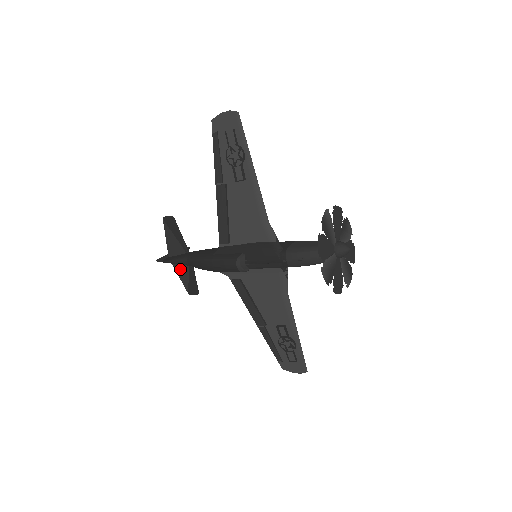
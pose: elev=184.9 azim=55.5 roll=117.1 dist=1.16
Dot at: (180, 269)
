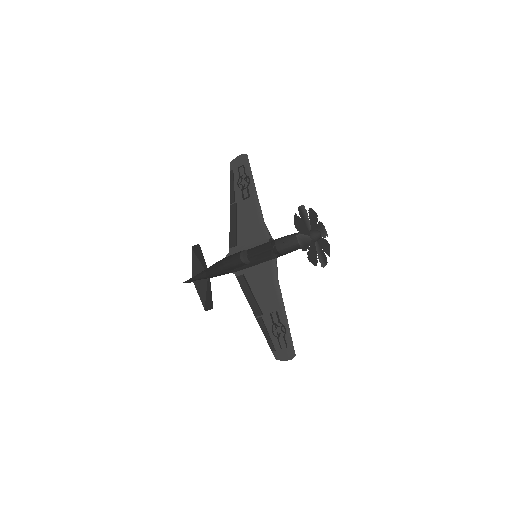
Dot at: (200, 288)
